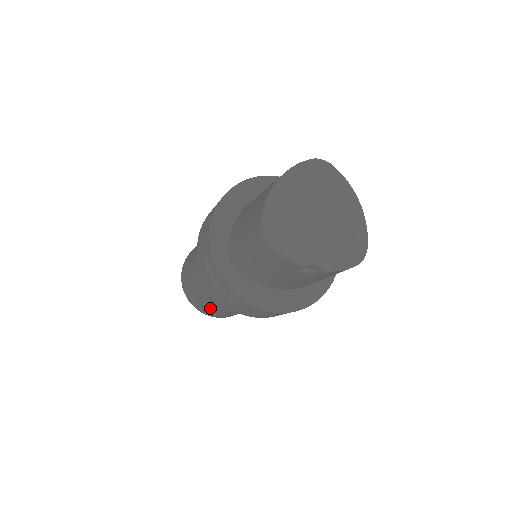
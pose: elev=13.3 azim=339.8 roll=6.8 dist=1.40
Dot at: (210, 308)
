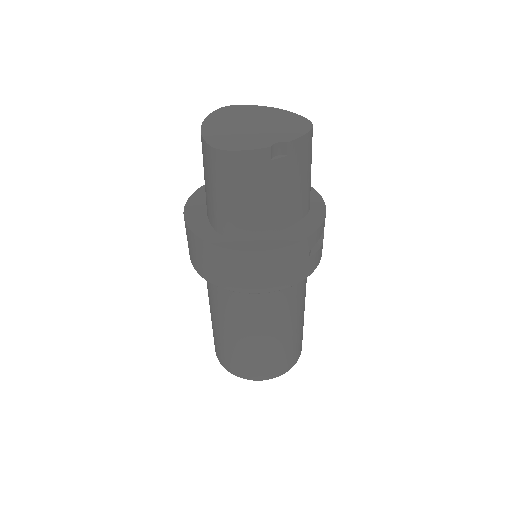
Dot at: (264, 354)
